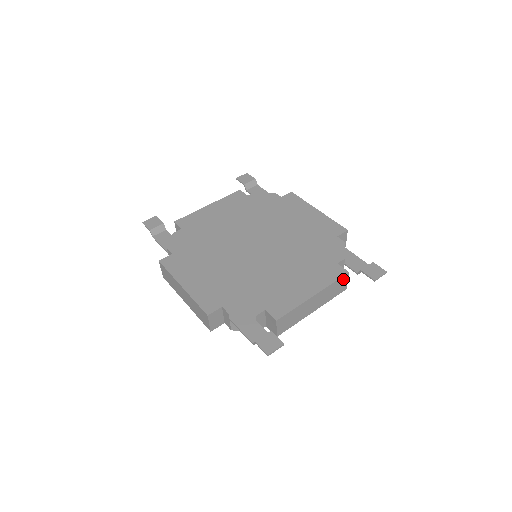
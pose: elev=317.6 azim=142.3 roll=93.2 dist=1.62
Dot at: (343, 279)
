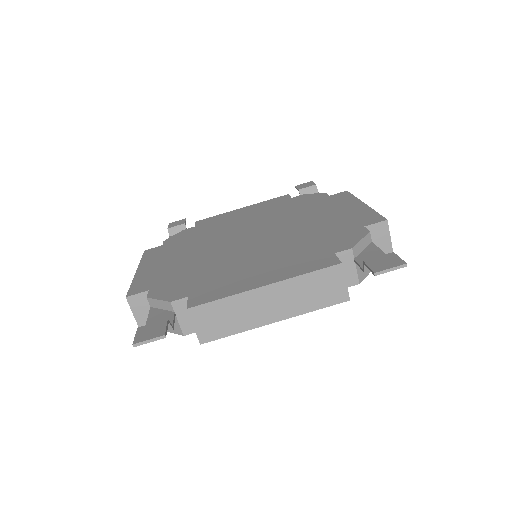
Dot at: (331, 274)
